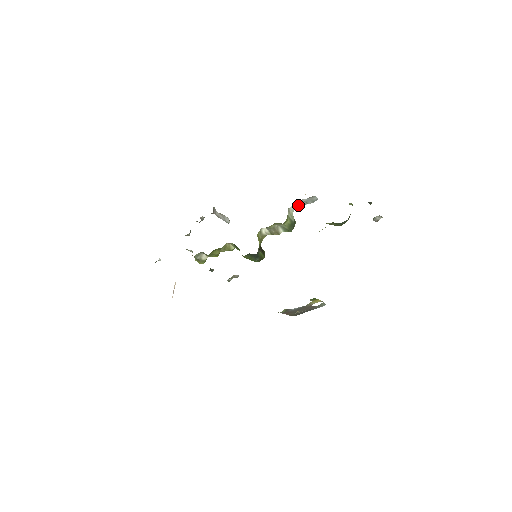
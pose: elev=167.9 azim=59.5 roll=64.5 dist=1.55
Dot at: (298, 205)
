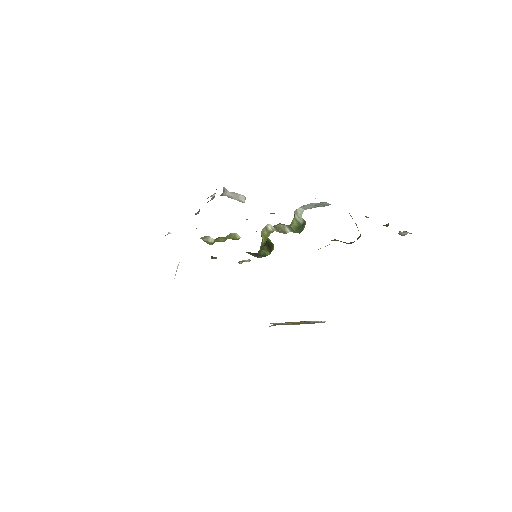
Dot at: (308, 207)
